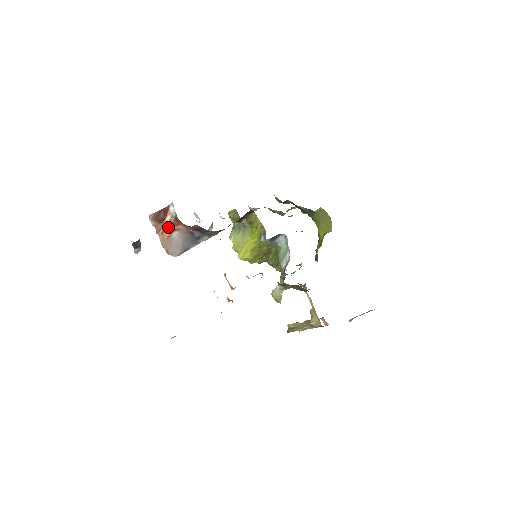
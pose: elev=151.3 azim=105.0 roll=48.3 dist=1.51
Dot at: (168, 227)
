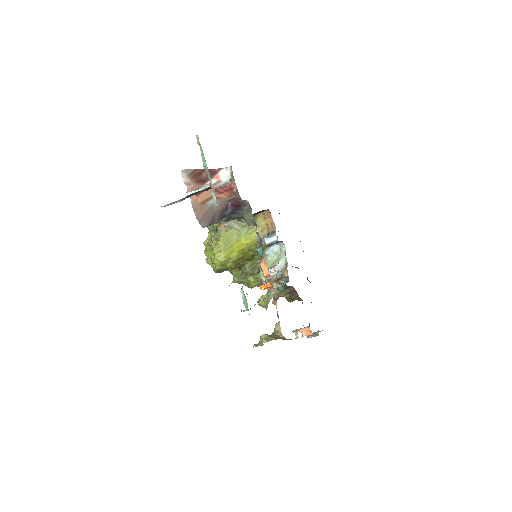
Dot at: (207, 191)
